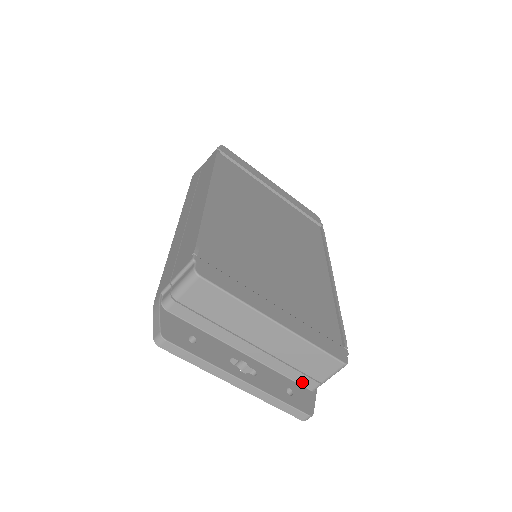
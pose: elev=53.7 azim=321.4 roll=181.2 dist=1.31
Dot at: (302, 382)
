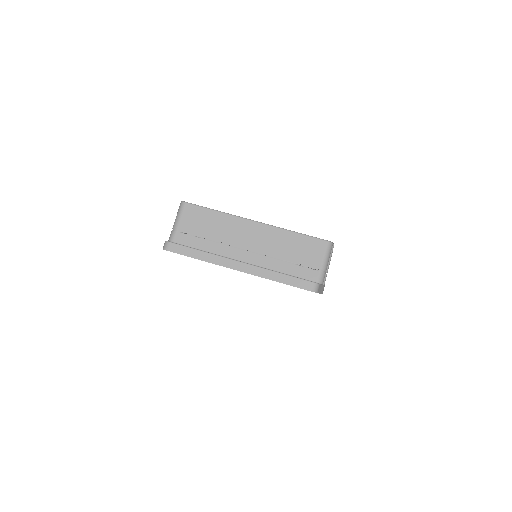
Dot at: (305, 276)
